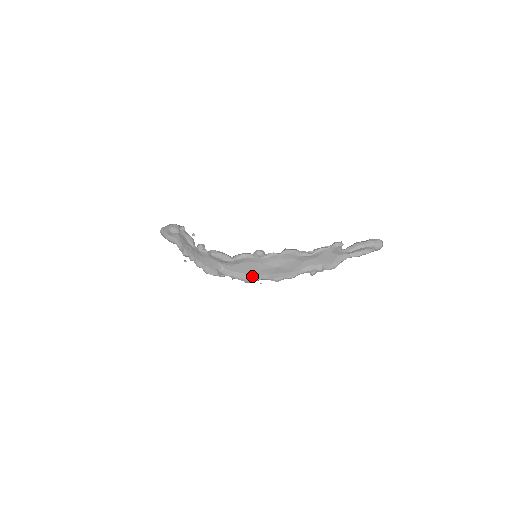
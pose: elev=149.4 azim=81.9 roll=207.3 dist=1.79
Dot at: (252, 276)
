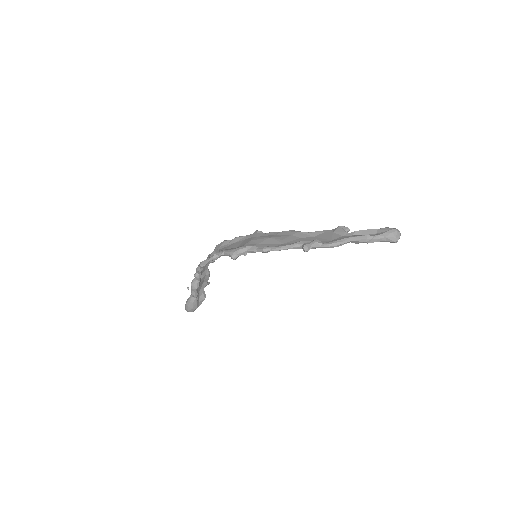
Dot at: occluded
